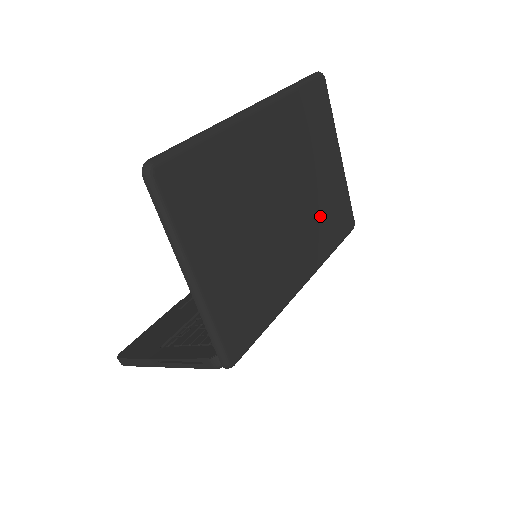
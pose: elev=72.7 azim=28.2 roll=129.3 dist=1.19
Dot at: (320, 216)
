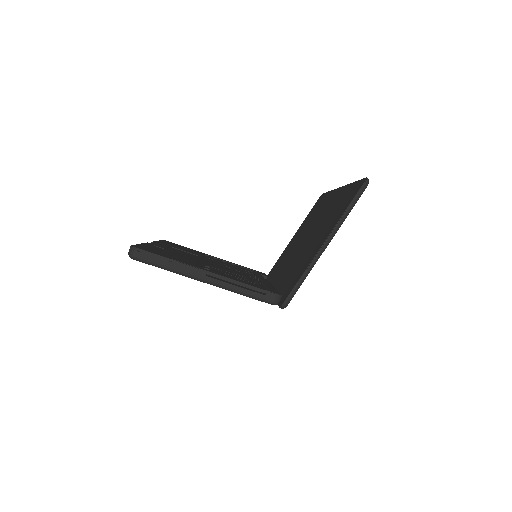
Dot at: occluded
